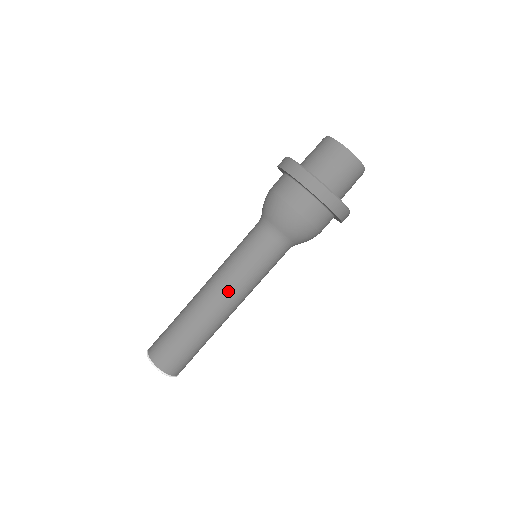
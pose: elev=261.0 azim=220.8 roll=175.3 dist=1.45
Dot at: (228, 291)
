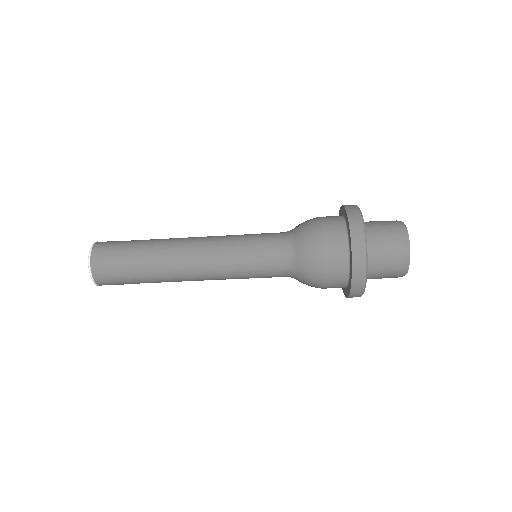
Dot at: (208, 259)
